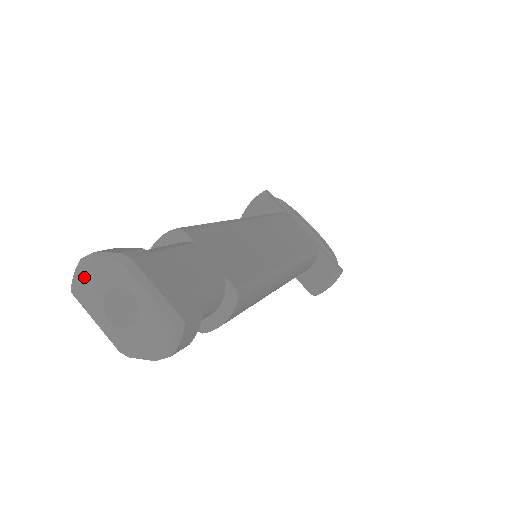
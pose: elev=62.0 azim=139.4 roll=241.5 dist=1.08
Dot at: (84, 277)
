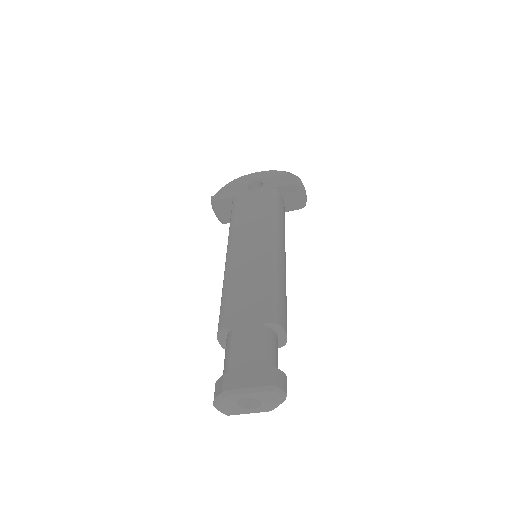
Dot at: (224, 409)
